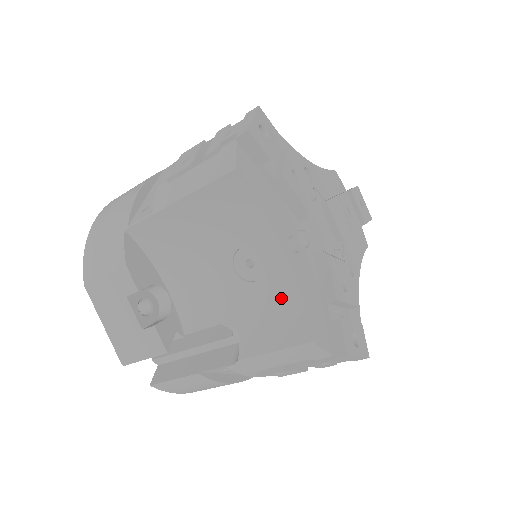
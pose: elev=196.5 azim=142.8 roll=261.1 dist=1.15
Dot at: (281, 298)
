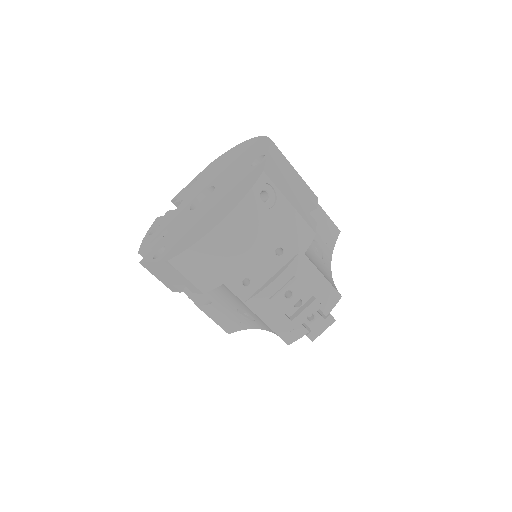
Dot at: (239, 323)
